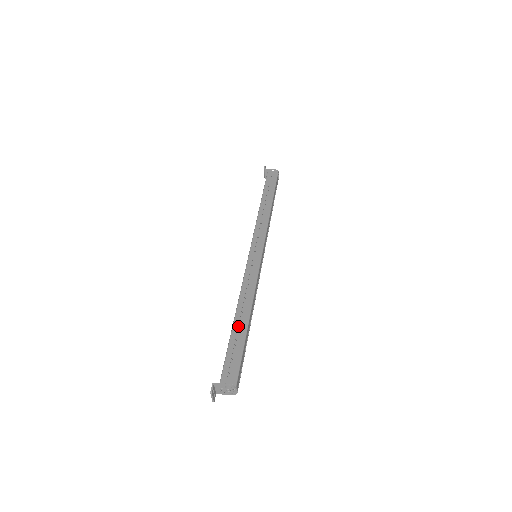
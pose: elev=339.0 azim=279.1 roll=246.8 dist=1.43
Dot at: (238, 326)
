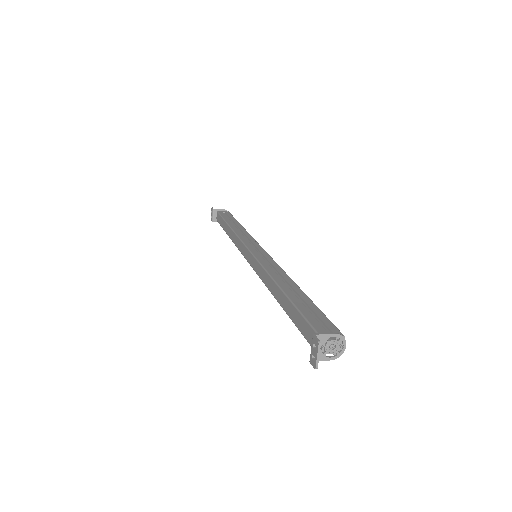
Dot at: (291, 295)
